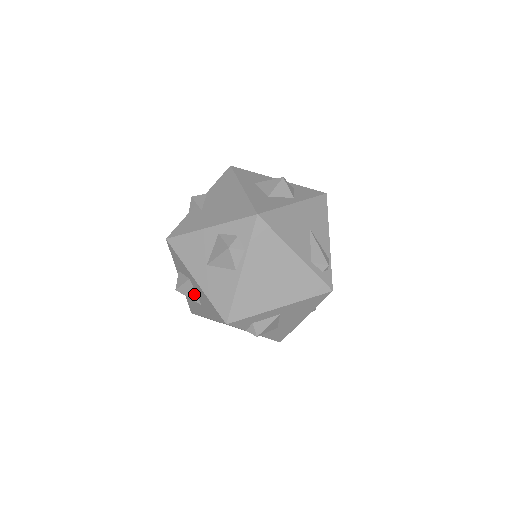
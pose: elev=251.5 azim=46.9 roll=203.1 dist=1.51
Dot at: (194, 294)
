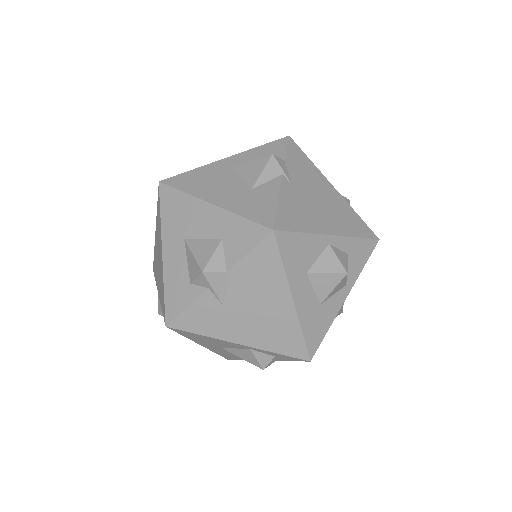
Dot at: occluded
